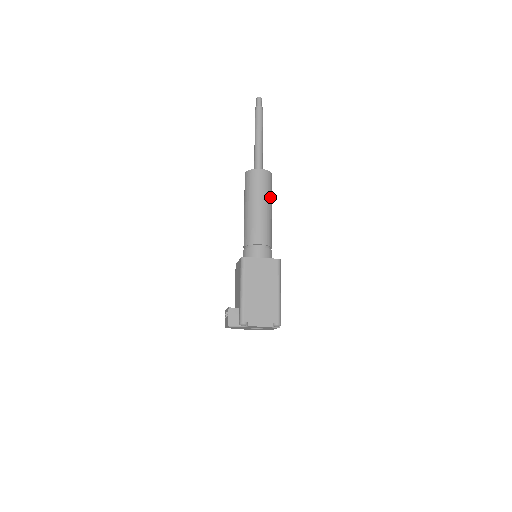
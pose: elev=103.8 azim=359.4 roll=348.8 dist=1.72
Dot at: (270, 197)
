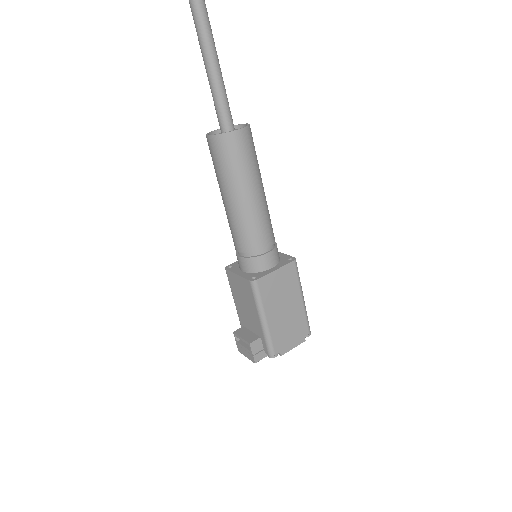
Dot at: (258, 168)
